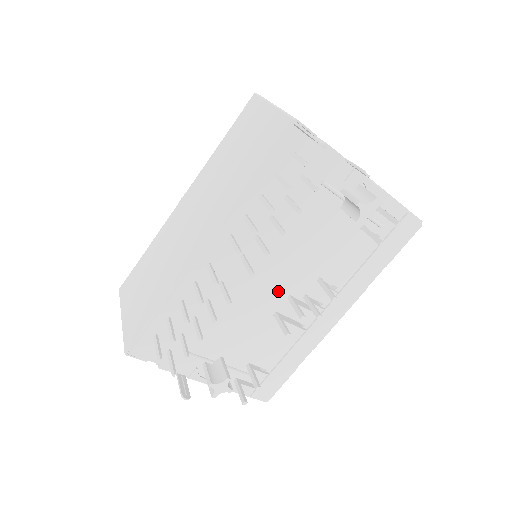
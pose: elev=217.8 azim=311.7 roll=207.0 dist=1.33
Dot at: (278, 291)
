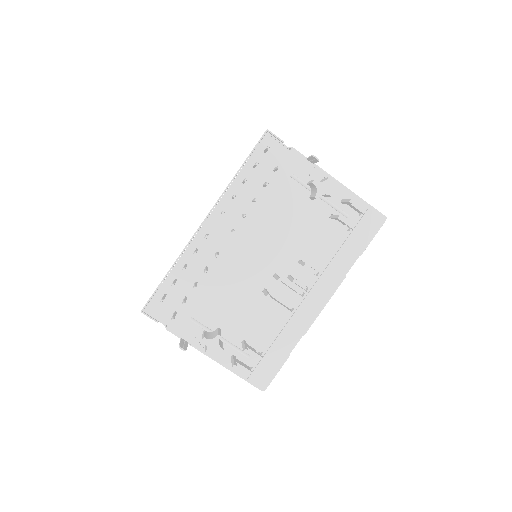
Dot at: (265, 268)
